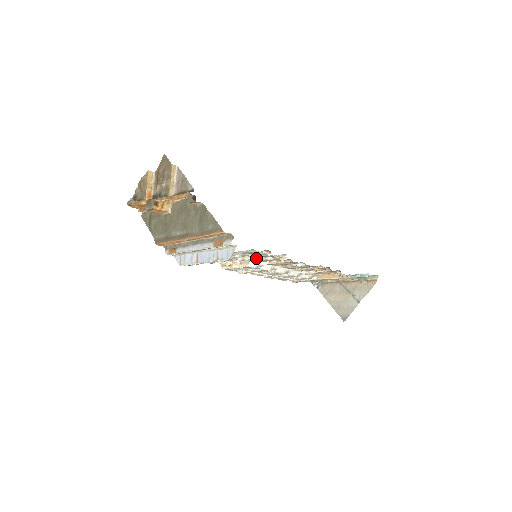
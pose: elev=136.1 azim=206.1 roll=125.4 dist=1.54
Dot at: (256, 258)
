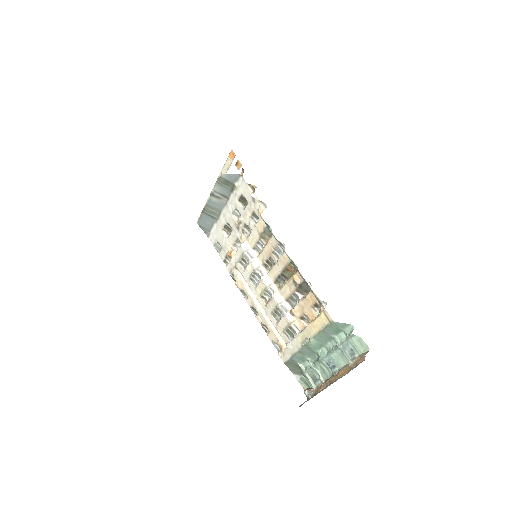
Dot at: (247, 223)
